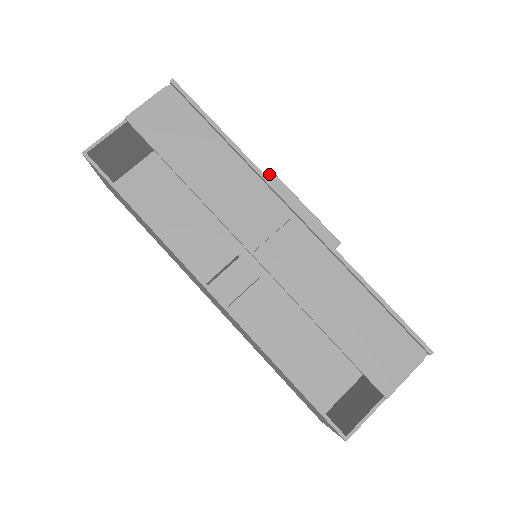
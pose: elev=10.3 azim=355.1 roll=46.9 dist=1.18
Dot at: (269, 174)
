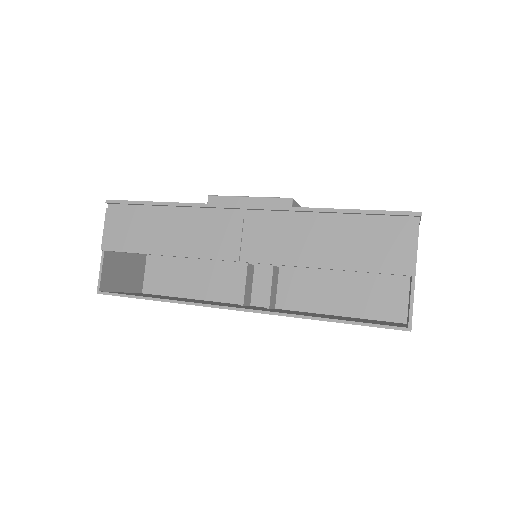
Dot at: (209, 199)
